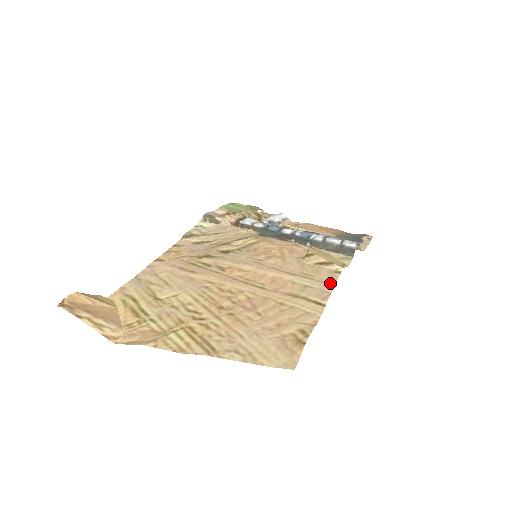
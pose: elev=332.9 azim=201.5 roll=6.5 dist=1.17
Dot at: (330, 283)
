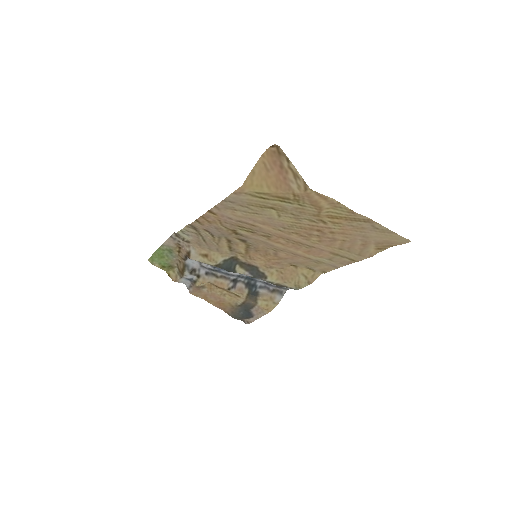
Dot at: (335, 267)
